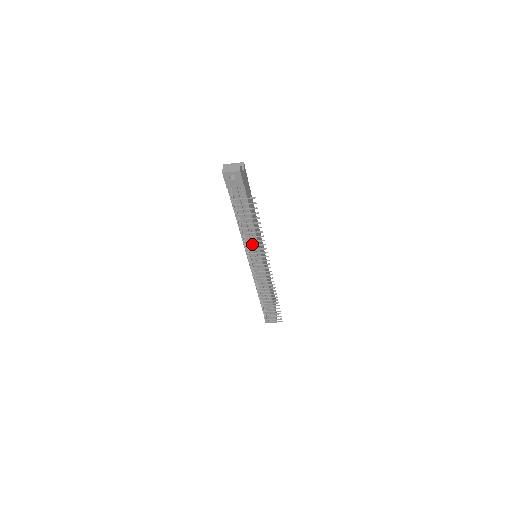
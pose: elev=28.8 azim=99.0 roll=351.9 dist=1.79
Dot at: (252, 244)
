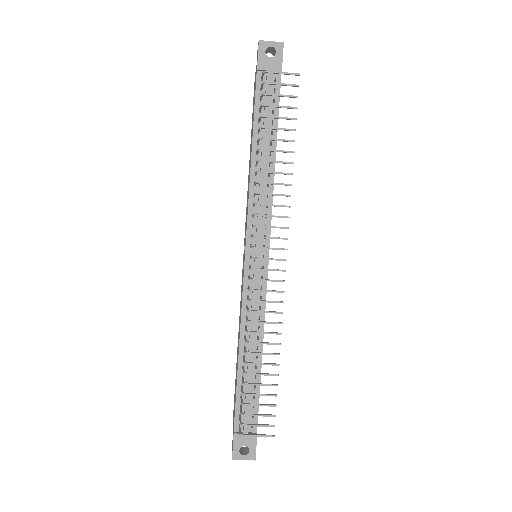
Dot at: (262, 207)
